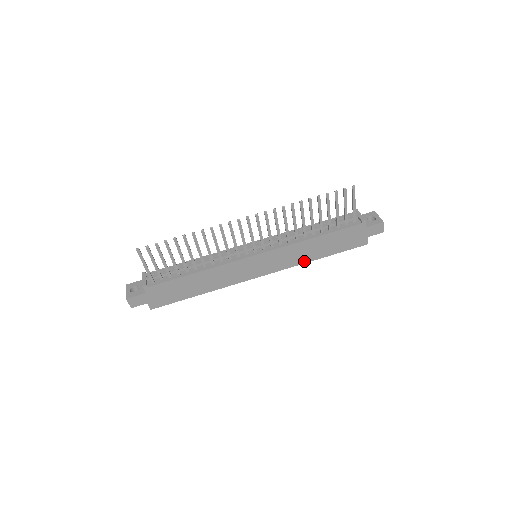
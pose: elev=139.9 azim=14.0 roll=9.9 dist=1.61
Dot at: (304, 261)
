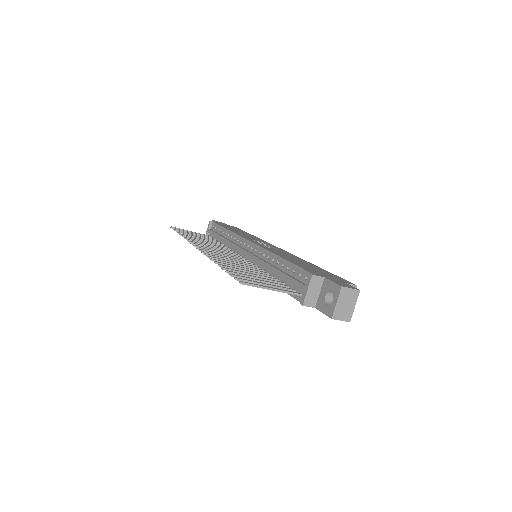
Dot at: occluded
